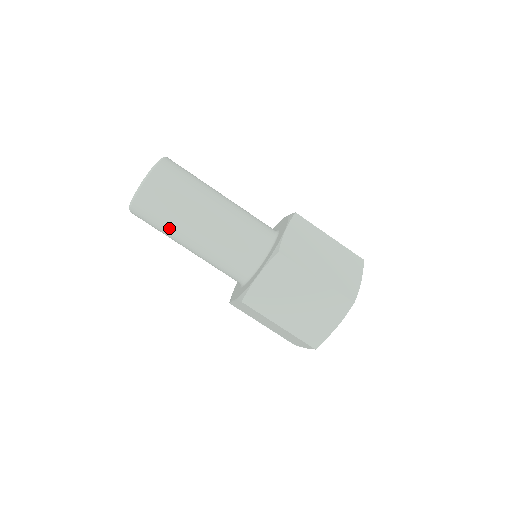
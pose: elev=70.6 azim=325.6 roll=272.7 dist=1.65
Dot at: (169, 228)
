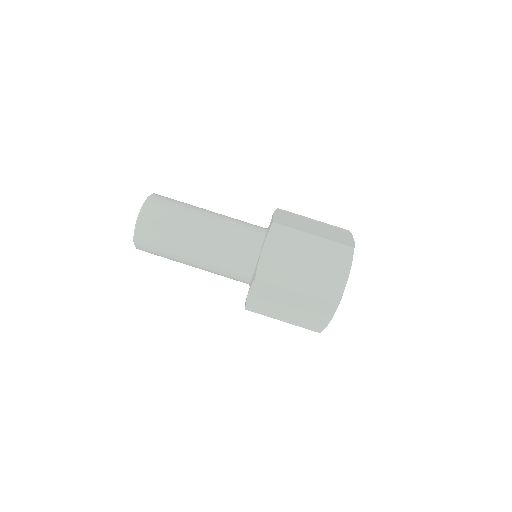
Dot at: (173, 242)
